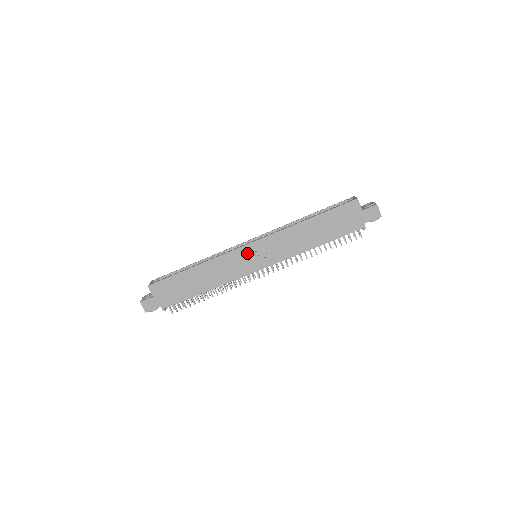
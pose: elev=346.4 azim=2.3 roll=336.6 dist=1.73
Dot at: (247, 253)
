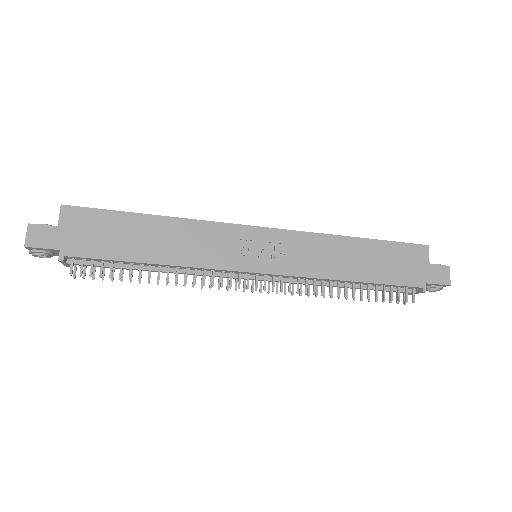
Dot at: (251, 239)
